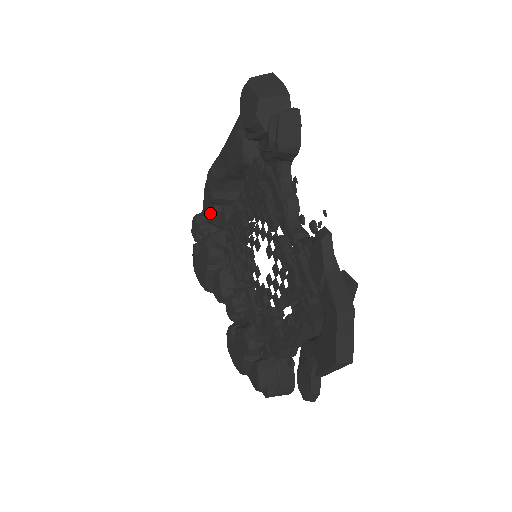
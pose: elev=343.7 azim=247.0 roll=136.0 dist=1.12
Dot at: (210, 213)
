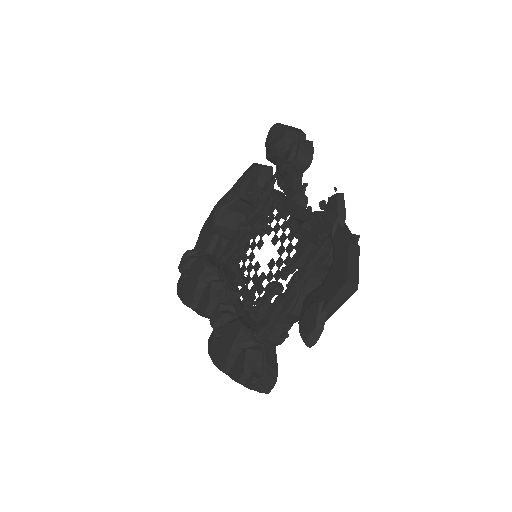
Dot at: (205, 244)
